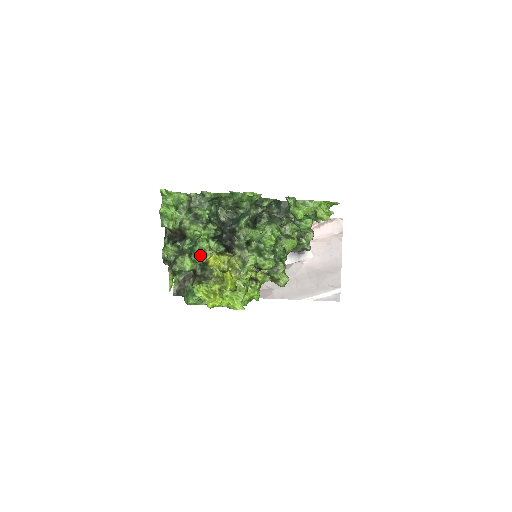
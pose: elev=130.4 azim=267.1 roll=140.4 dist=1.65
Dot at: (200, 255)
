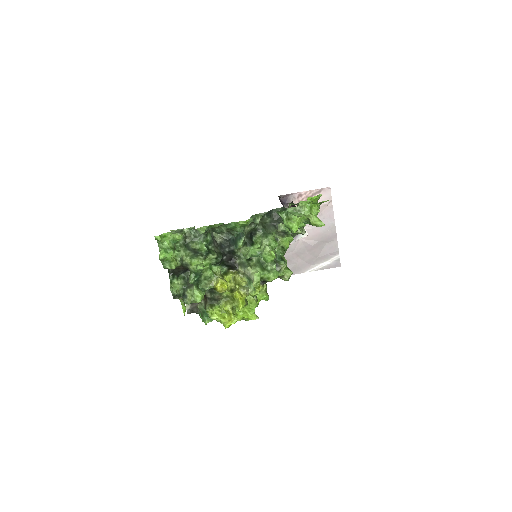
Dot at: (207, 283)
